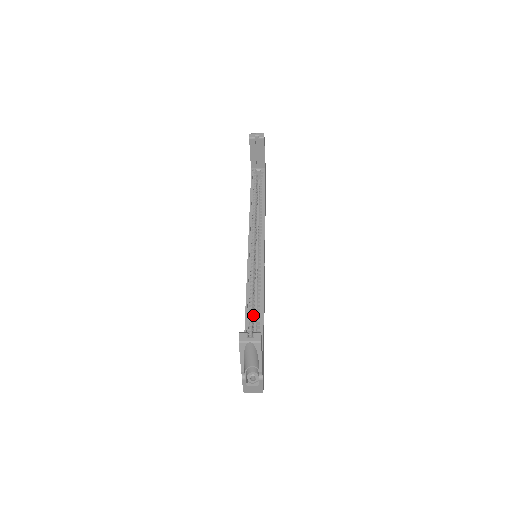
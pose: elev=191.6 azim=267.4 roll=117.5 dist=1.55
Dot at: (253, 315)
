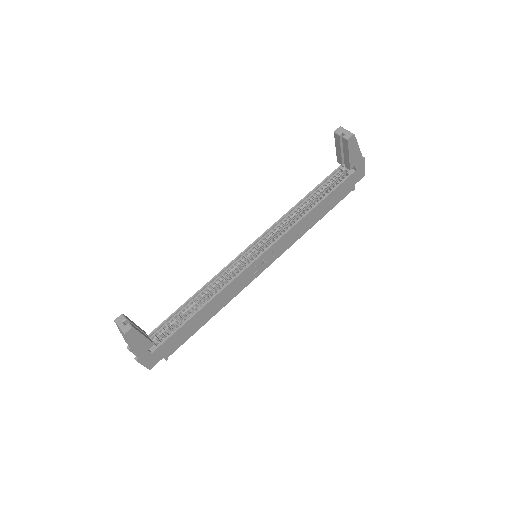
Dot at: (195, 306)
